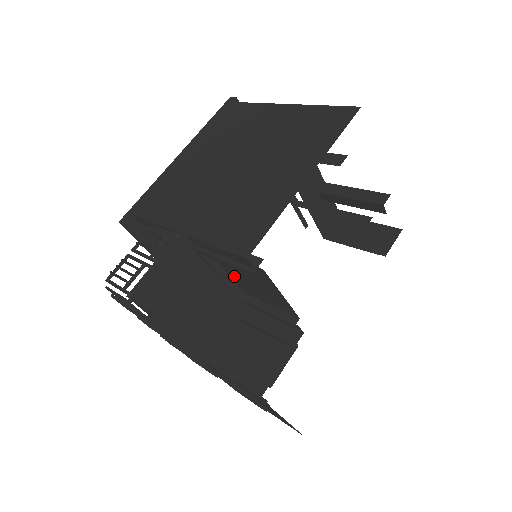
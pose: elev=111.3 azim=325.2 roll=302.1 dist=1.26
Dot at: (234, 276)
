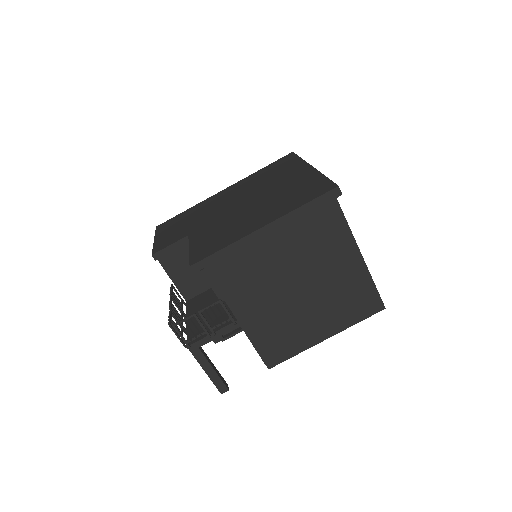
Dot at: occluded
